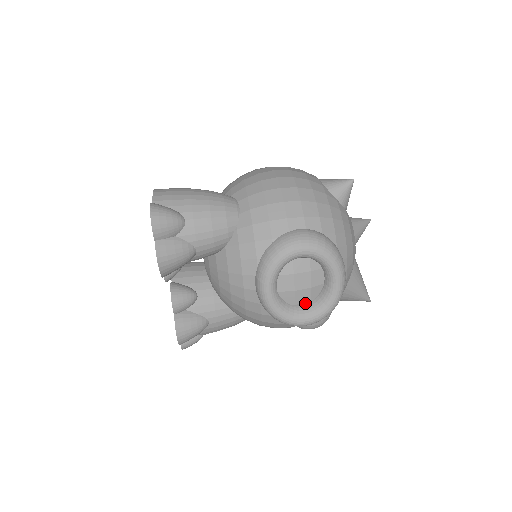
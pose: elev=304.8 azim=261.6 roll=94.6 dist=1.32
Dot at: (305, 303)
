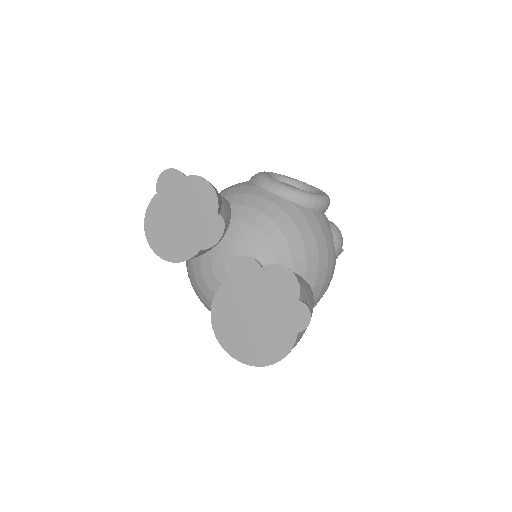
Dot at: occluded
